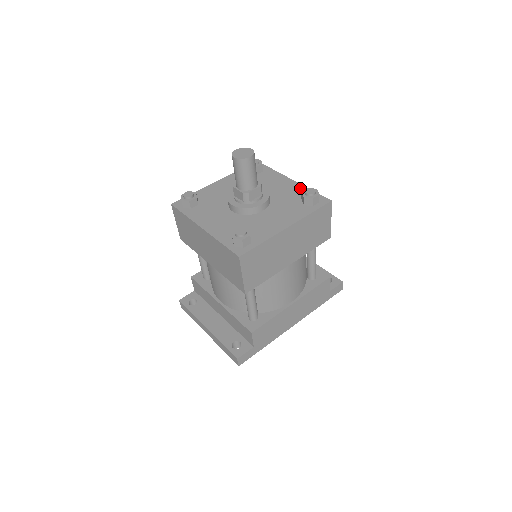
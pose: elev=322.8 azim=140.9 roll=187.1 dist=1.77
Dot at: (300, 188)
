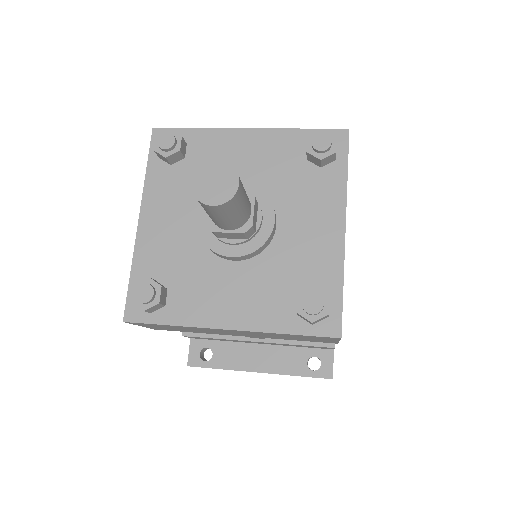
Dot at: (280, 138)
